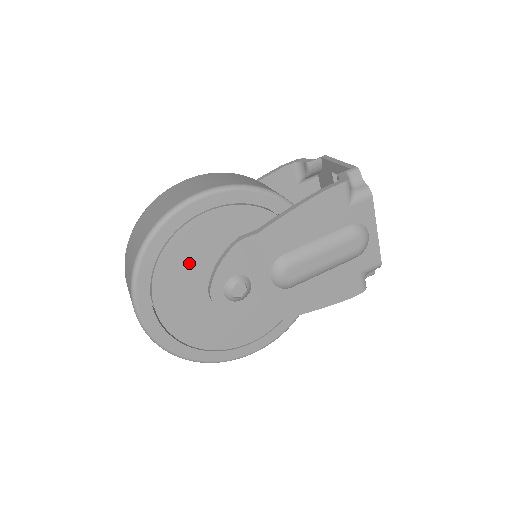
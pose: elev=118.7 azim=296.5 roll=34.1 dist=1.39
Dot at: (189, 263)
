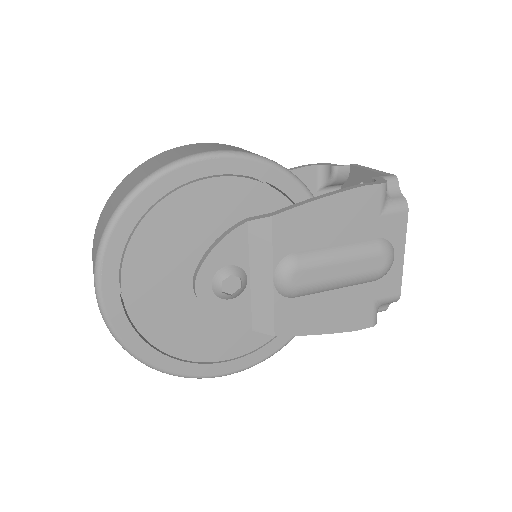
Dot at: (178, 236)
